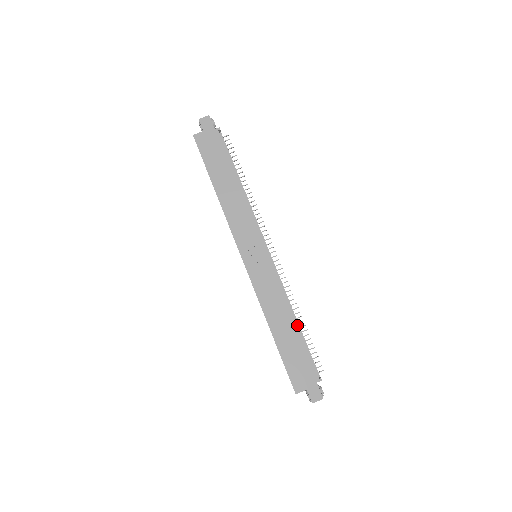
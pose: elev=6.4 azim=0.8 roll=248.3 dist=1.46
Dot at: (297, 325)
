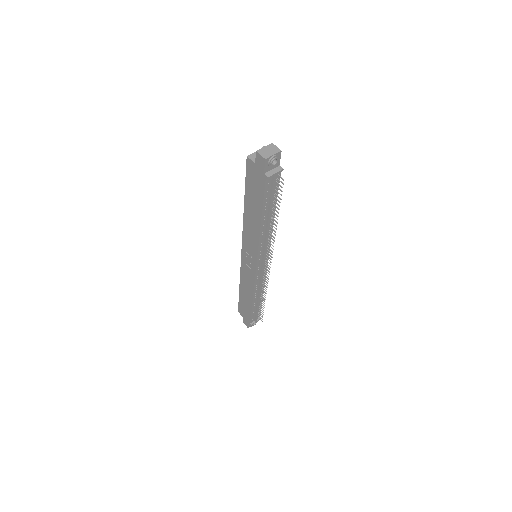
Dot at: (257, 301)
